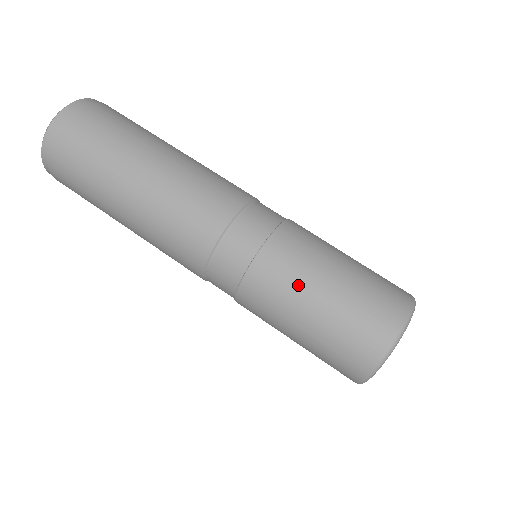
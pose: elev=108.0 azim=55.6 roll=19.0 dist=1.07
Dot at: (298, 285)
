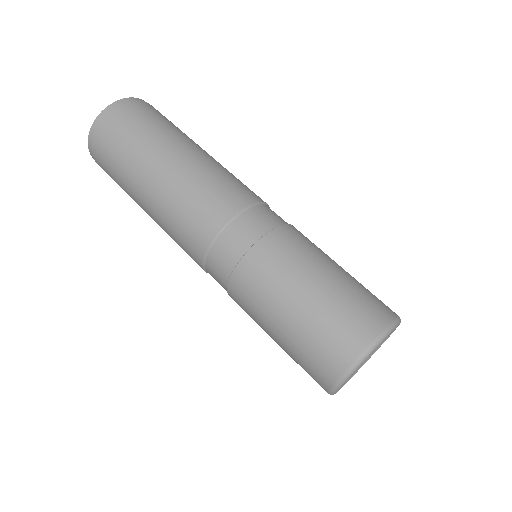
Dot at: (270, 298)
